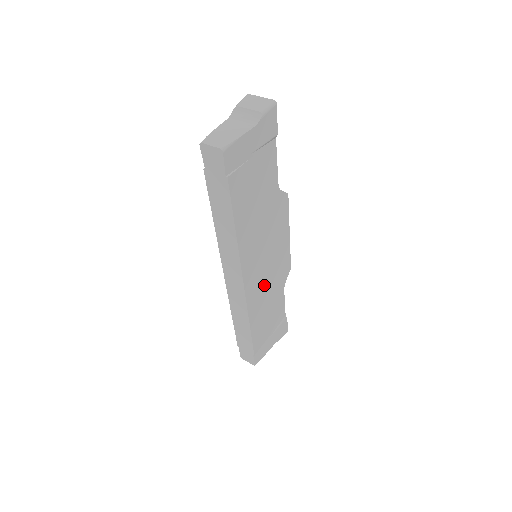
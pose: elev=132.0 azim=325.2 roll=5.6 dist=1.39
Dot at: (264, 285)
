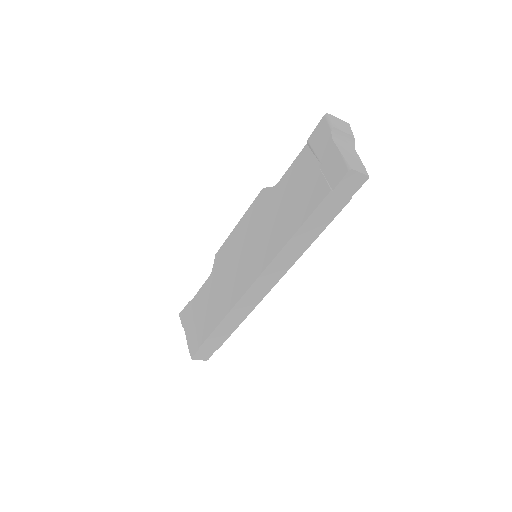
Dot at: occluded
